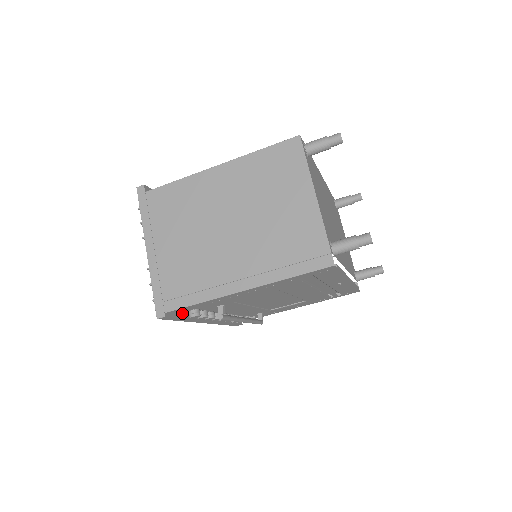
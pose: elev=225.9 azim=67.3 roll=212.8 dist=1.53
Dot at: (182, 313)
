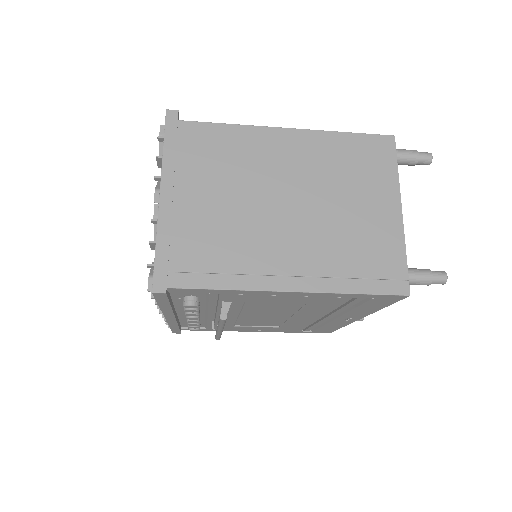
Dot at: (170, 296)
